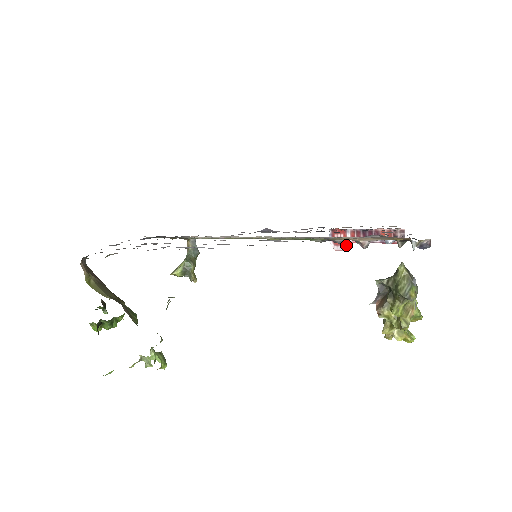
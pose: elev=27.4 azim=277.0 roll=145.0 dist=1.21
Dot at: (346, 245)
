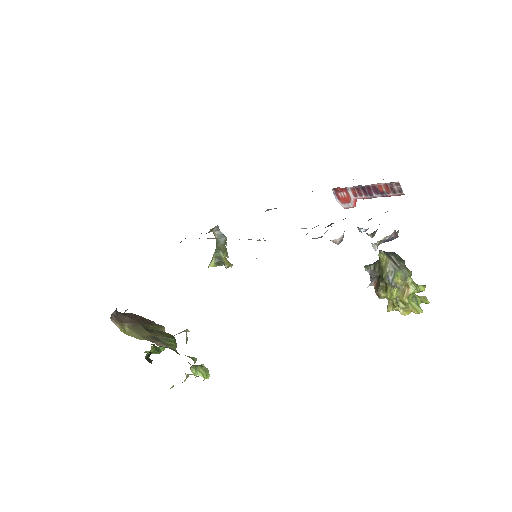
Dot at: (352, 202)
